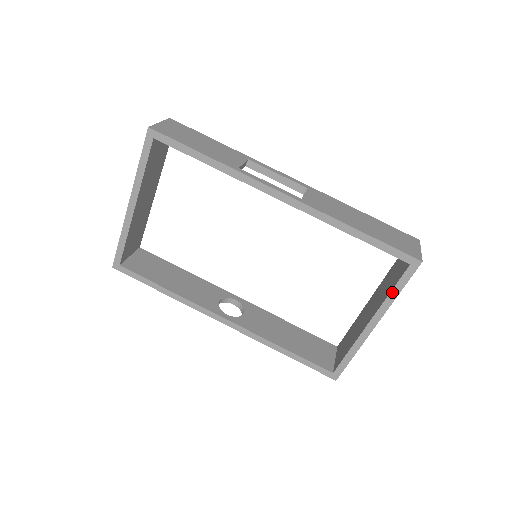
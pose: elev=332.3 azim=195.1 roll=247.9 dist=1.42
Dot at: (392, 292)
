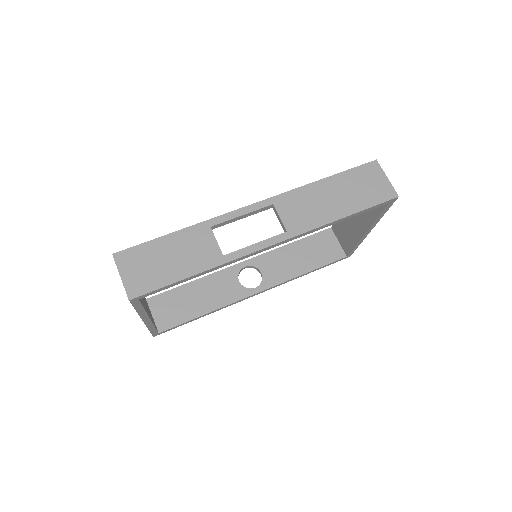
Dot at: (379, 217)
